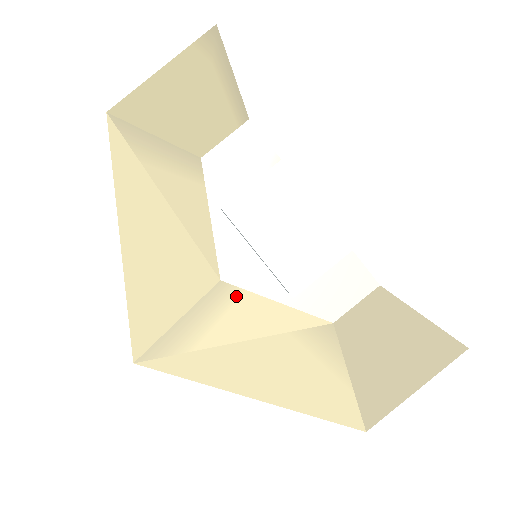
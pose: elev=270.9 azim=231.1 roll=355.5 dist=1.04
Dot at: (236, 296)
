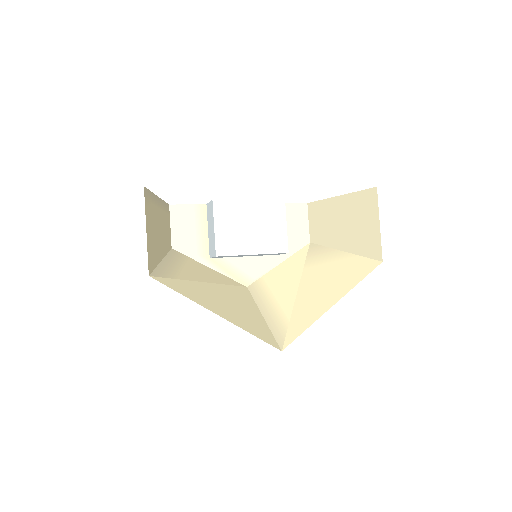
Dot at: (263, 284)
